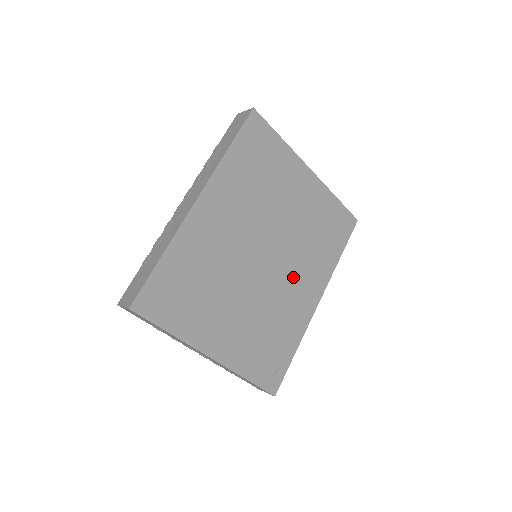
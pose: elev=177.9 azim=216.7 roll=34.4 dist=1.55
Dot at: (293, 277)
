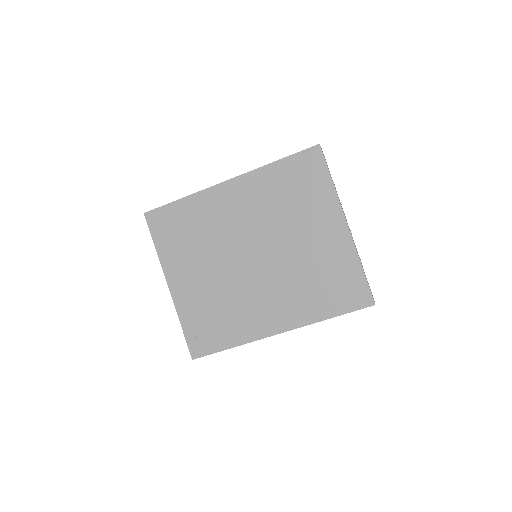
Dot at: (268, 292)
